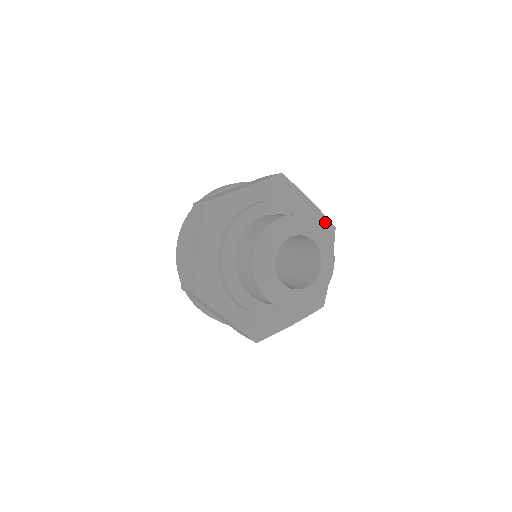
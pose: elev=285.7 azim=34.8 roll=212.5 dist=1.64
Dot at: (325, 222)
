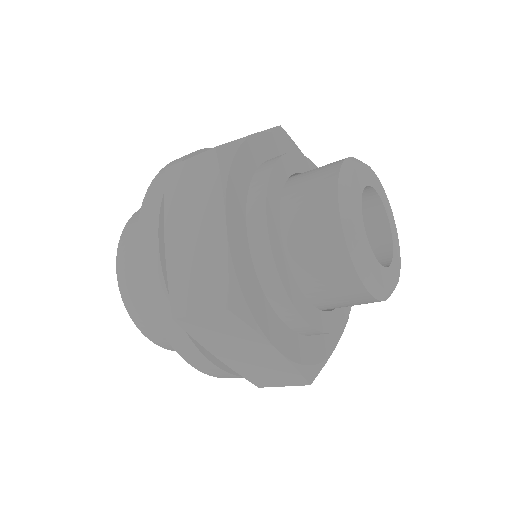
Dot at: occluded
